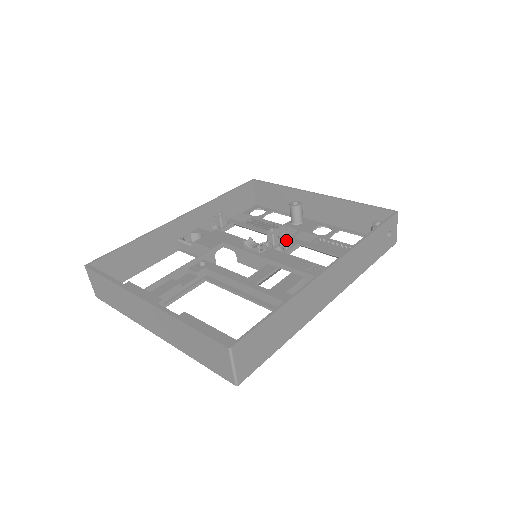
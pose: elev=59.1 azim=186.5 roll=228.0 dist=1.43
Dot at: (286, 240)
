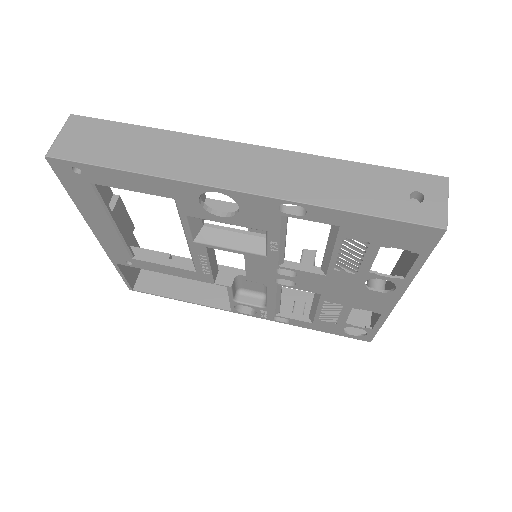
Dot at: (303, 253)
